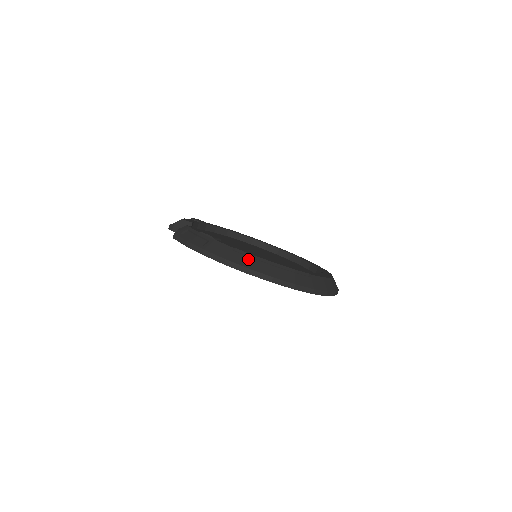
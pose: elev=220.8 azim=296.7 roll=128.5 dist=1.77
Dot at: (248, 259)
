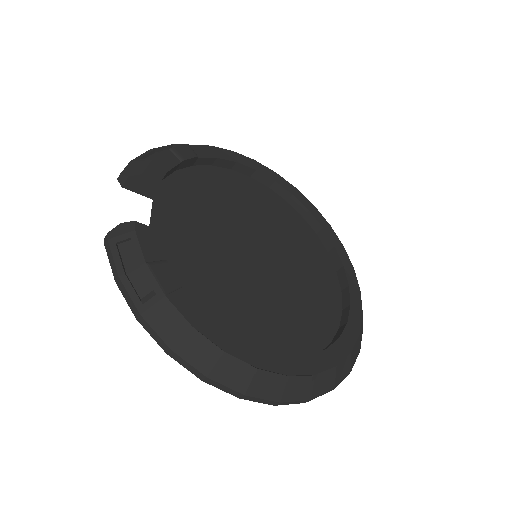
Dot at: (211, 357)
